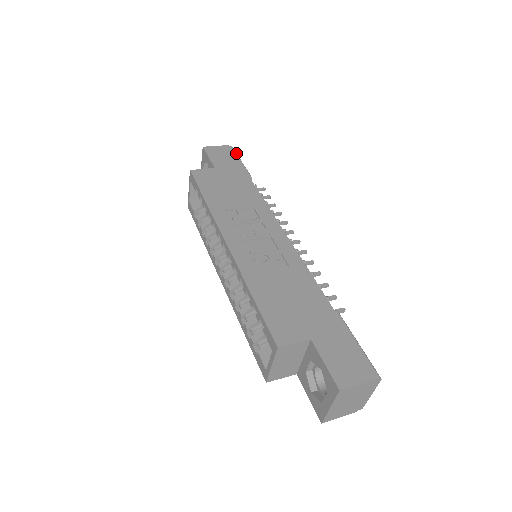
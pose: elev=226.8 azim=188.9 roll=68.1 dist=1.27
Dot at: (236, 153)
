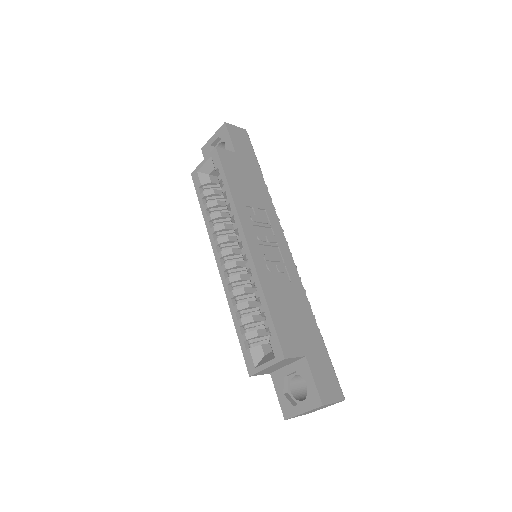
Dot at: occluded
